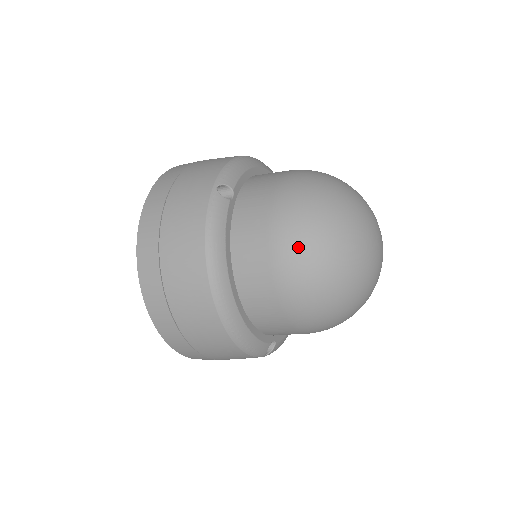
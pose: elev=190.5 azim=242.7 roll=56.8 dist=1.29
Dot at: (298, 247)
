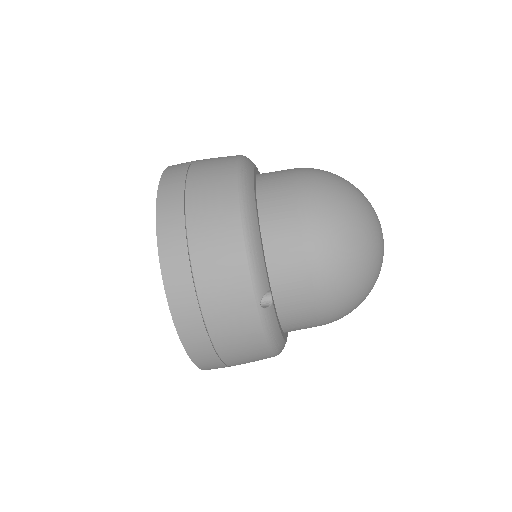
Dot at: (320, 173)
